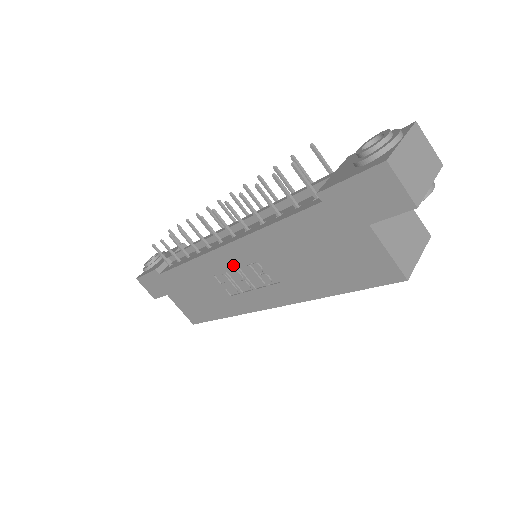
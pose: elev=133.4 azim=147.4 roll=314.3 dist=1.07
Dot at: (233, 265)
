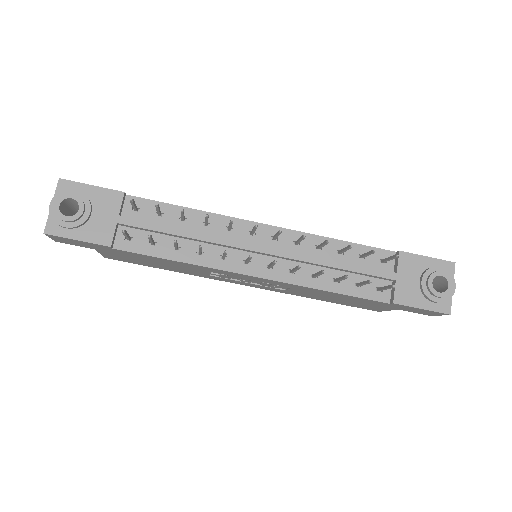
Dot at: (251, 279)
